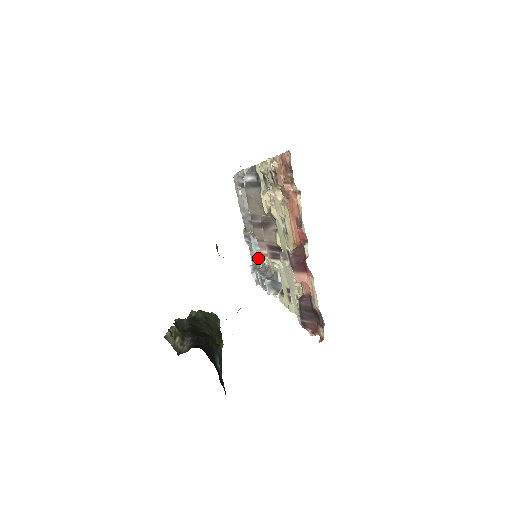
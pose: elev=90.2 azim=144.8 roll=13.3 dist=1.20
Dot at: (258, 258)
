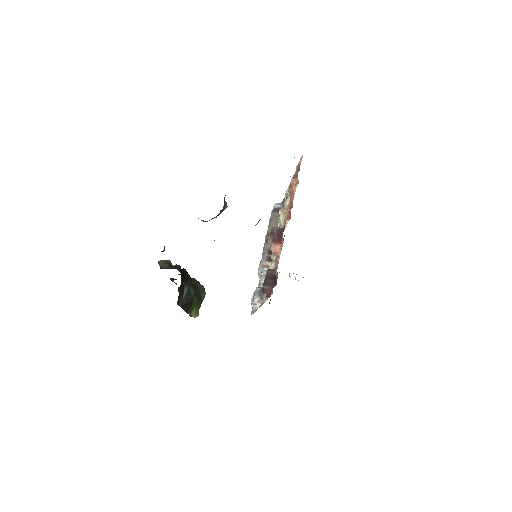
Dot at: occluded
